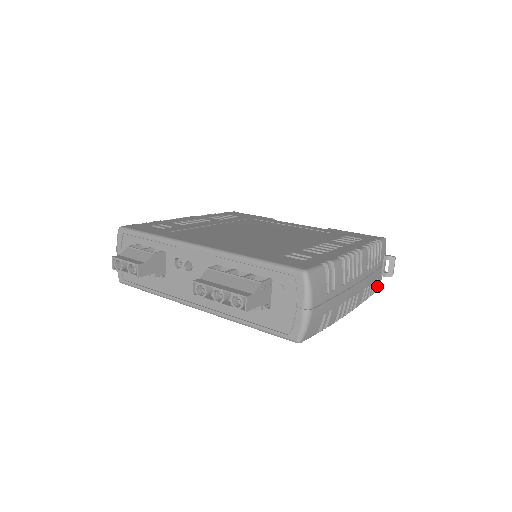
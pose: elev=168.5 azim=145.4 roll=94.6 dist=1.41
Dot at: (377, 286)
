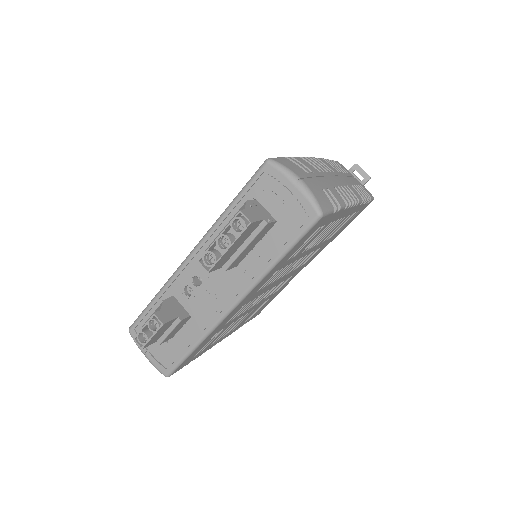
Dot at: (367, 193)
